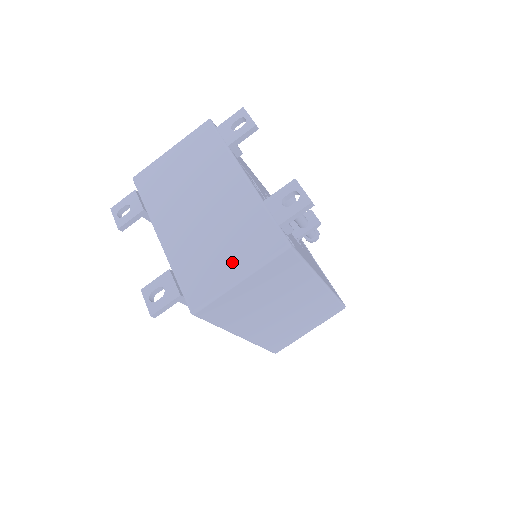
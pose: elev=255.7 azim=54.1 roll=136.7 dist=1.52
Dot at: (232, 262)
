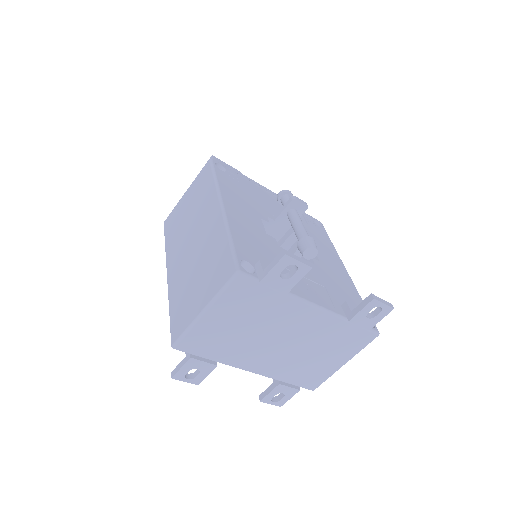
Dot at: (334, 360)
